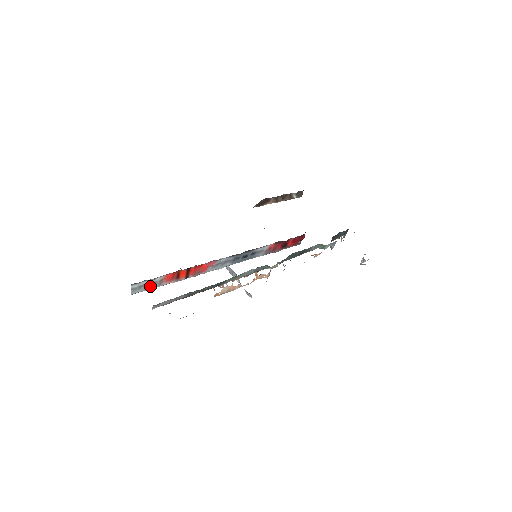
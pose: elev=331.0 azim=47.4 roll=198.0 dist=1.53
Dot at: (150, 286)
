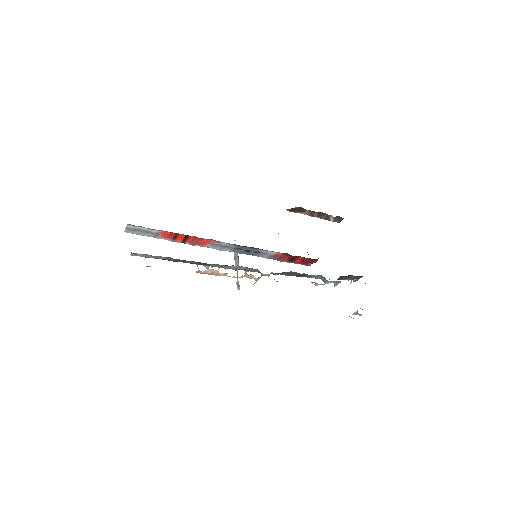
Dot at: (145, 233)
